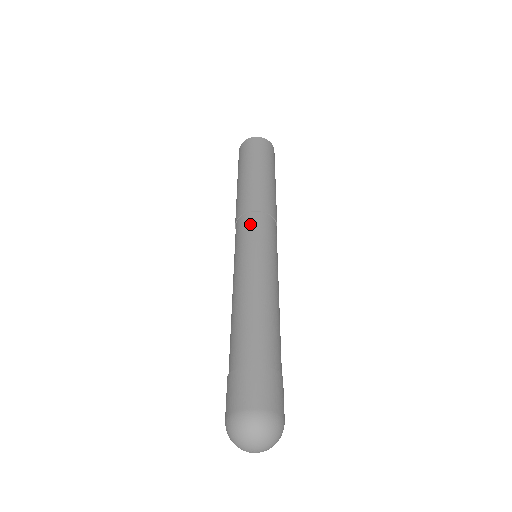
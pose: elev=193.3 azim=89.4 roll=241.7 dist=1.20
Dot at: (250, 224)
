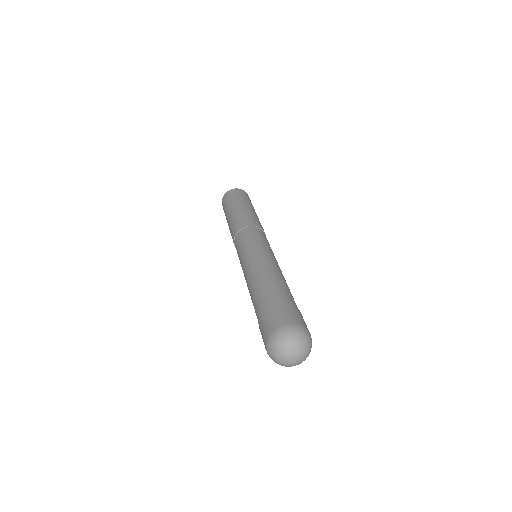
Dot at: (260, 233)
